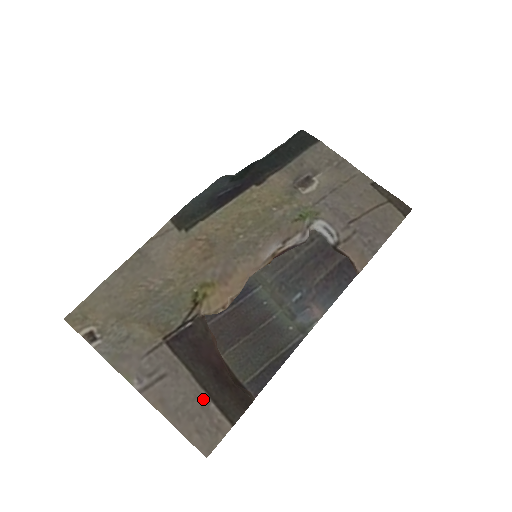
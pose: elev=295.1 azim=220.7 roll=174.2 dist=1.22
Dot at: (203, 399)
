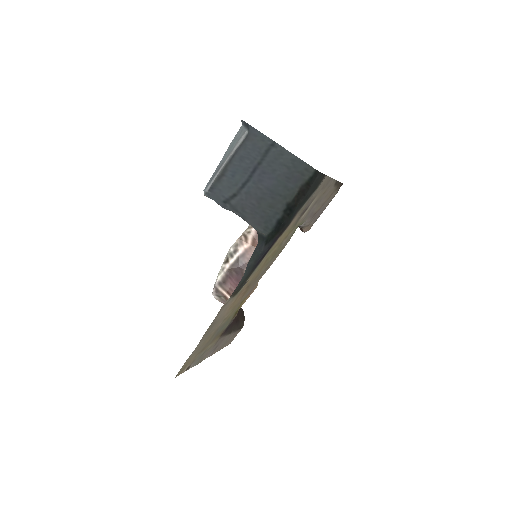
Dot at: (233, 334)
